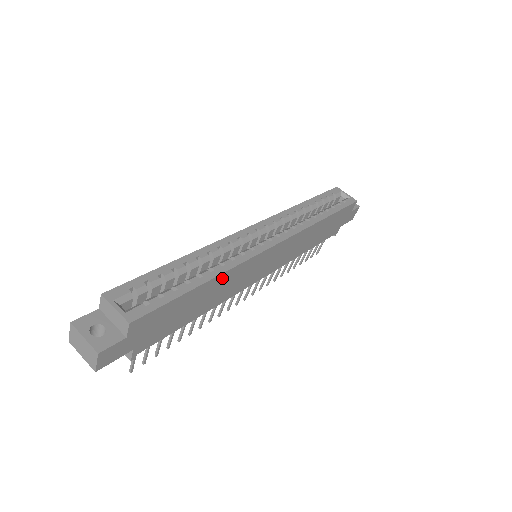
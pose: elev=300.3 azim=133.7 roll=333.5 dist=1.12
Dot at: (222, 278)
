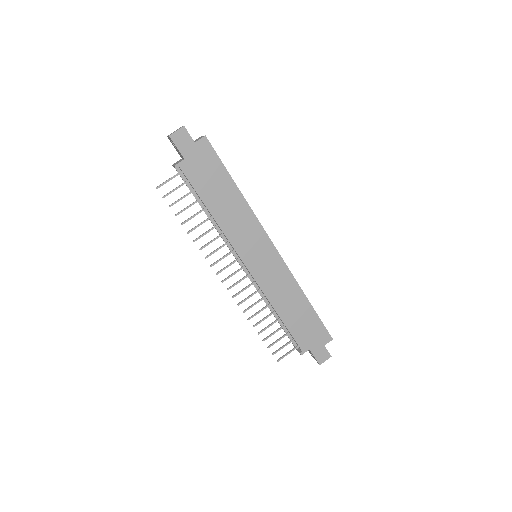
Dot at: (242, 205)
